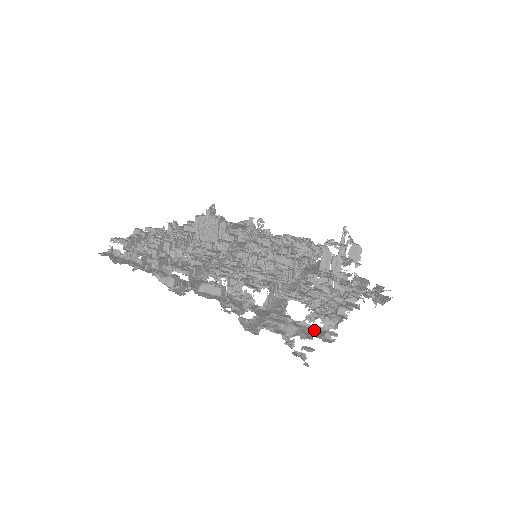
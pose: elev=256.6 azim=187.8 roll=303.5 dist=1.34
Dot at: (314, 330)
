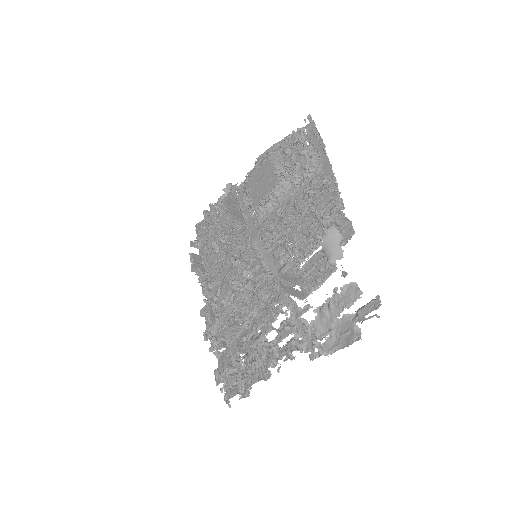
Dot at: occluded
